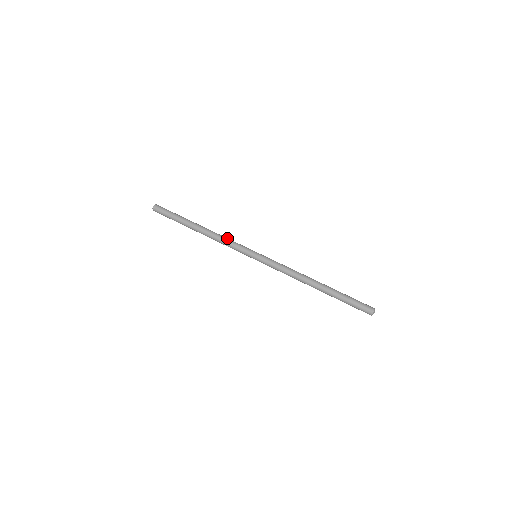
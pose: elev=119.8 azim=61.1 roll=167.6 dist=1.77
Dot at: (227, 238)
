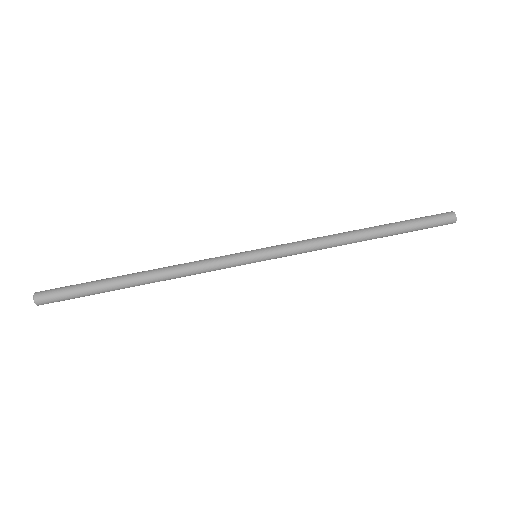
Dot at: (195, 264)
